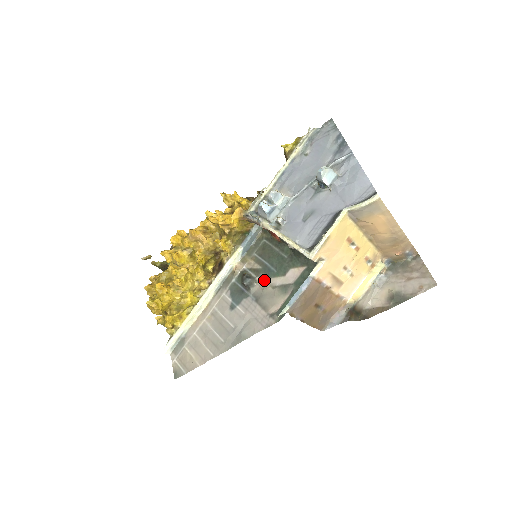
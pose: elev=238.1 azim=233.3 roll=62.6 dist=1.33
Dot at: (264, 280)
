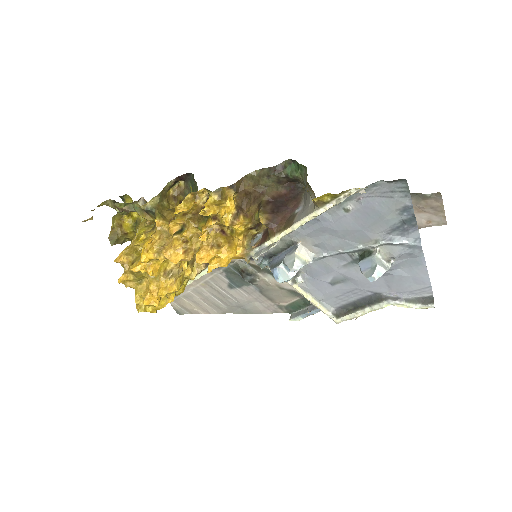
Dot at: (269, 279)
